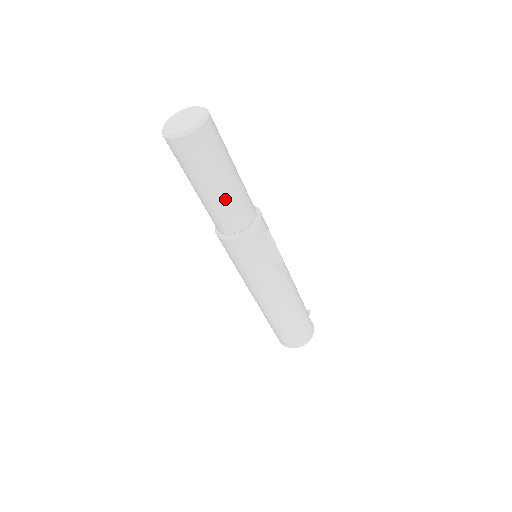
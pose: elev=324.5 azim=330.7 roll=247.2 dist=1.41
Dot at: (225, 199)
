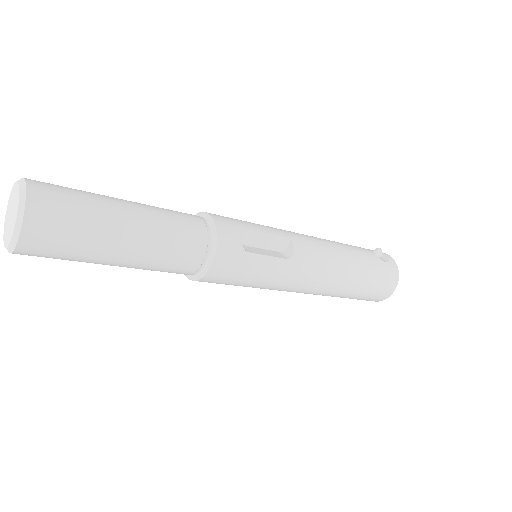
Dot at: (144, 256)
